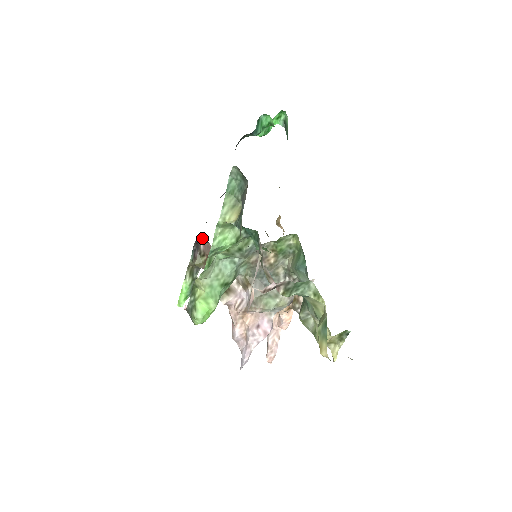
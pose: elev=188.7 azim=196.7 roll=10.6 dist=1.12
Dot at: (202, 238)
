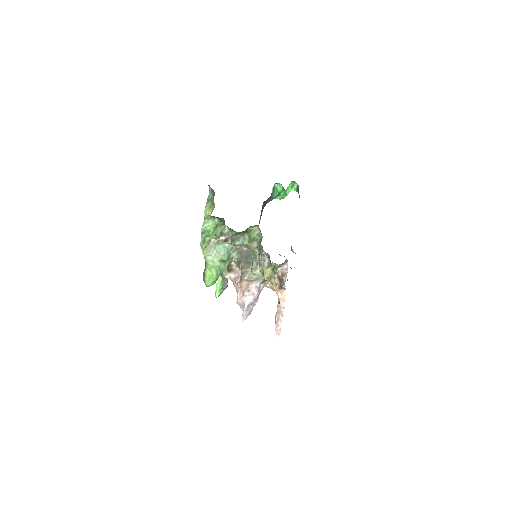
Dot at: occluded
